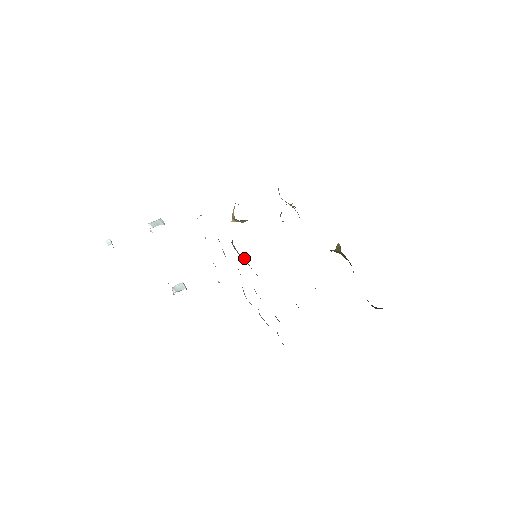
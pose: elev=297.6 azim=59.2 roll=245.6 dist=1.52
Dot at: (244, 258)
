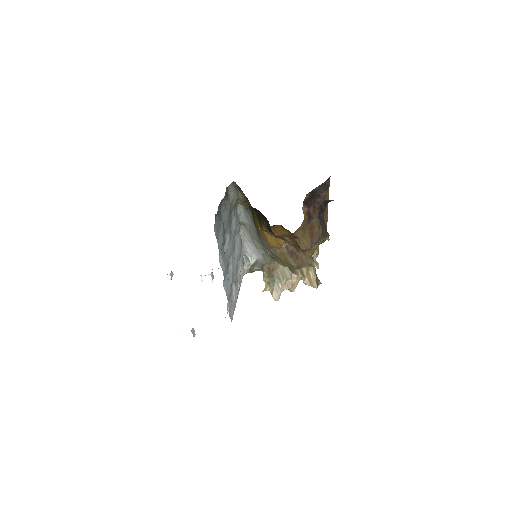
Dot at: occluded
